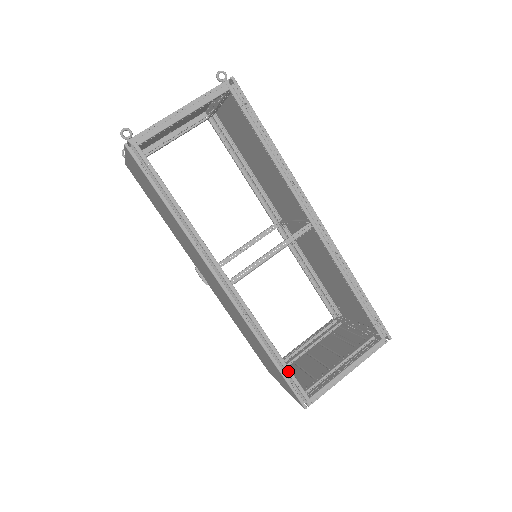
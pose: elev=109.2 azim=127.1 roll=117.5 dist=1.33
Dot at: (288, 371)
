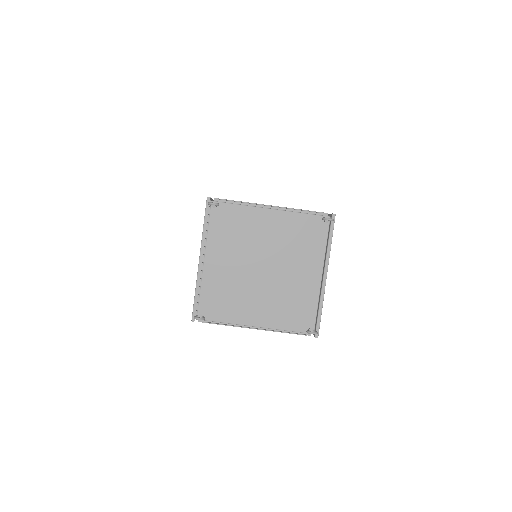
Dot at: occluded
